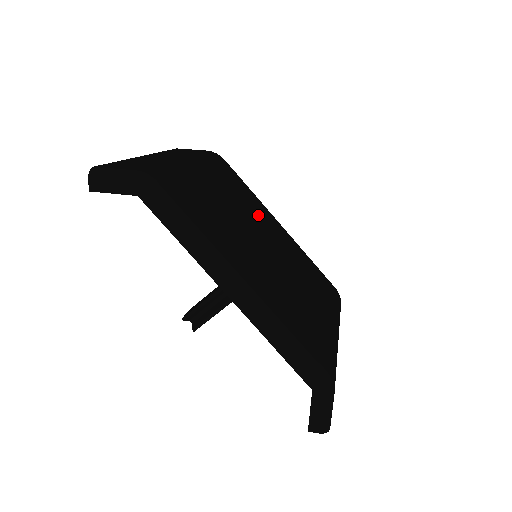
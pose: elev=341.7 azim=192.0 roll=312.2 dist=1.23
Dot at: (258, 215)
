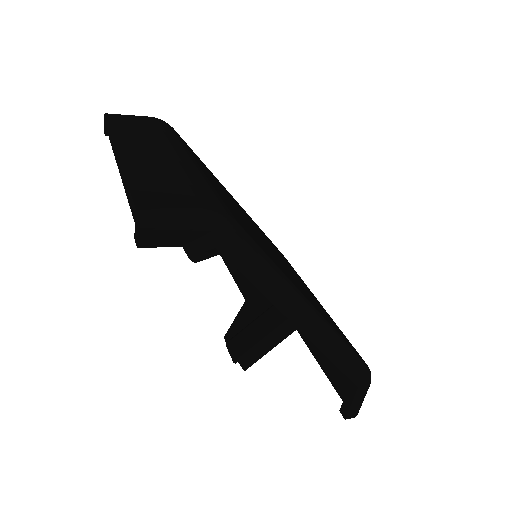
Dot at: (234, 201)
